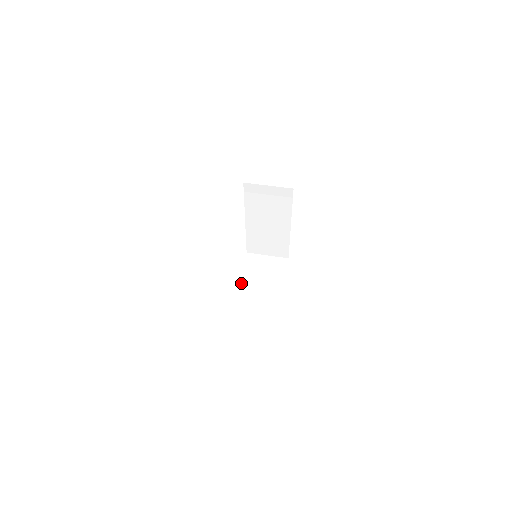
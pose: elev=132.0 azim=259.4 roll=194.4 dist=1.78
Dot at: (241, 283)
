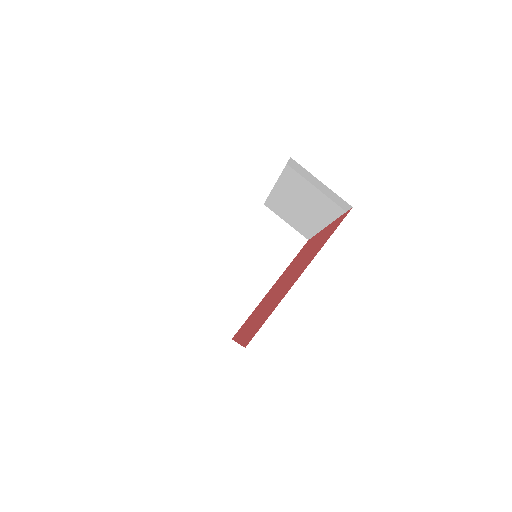
Dot at: (234, 244)
